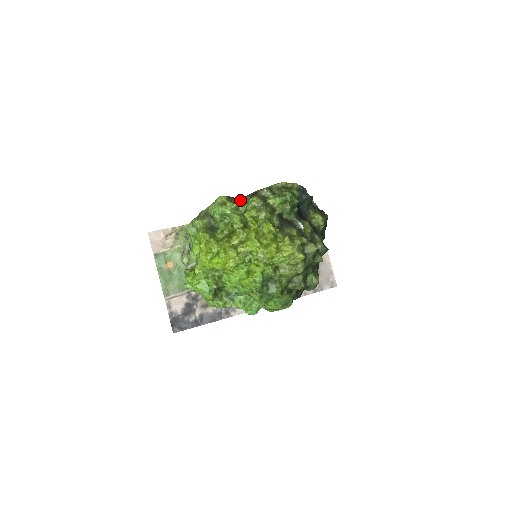
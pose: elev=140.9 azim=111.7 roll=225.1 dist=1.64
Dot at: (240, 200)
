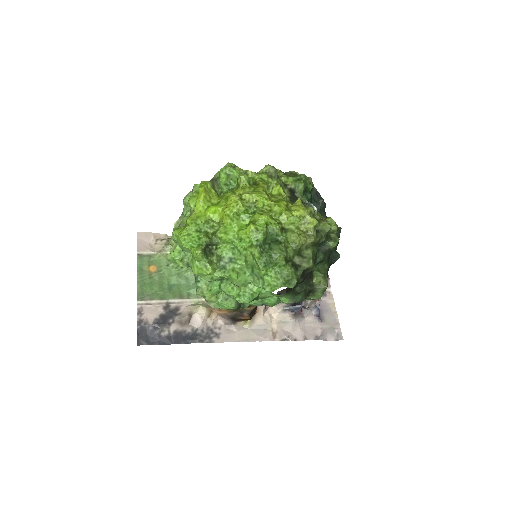
Dot at: occluded
